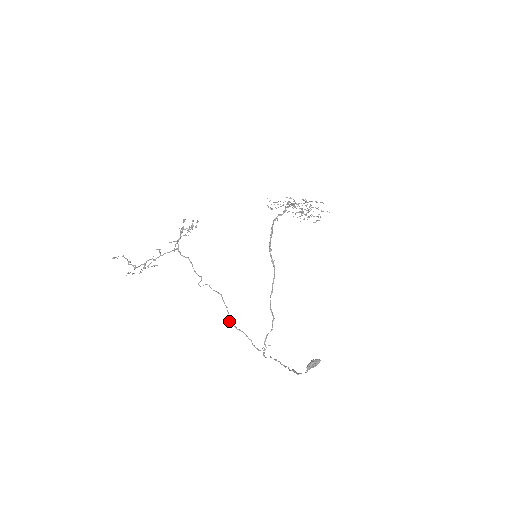
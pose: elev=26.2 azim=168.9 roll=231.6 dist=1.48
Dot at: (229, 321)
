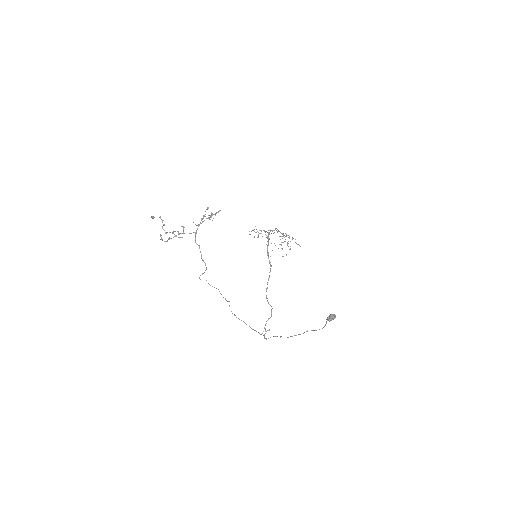
Dot at: occluded
